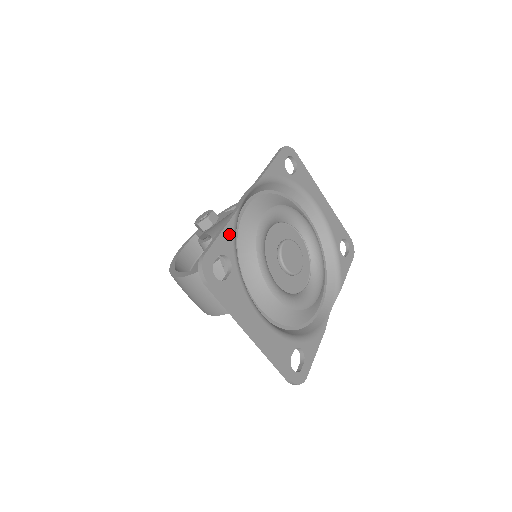
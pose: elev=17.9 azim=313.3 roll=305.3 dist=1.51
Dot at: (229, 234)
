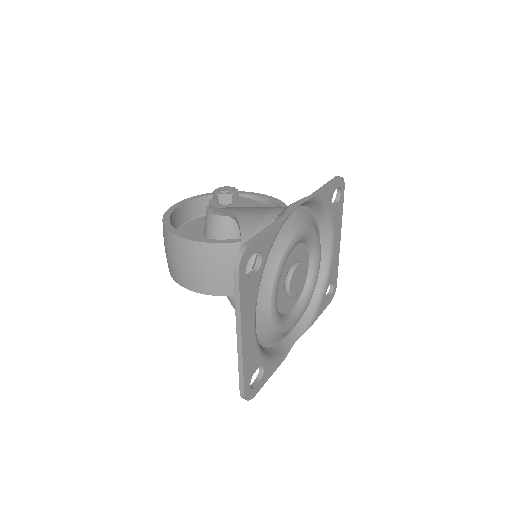
Dot at: (273, 235)
